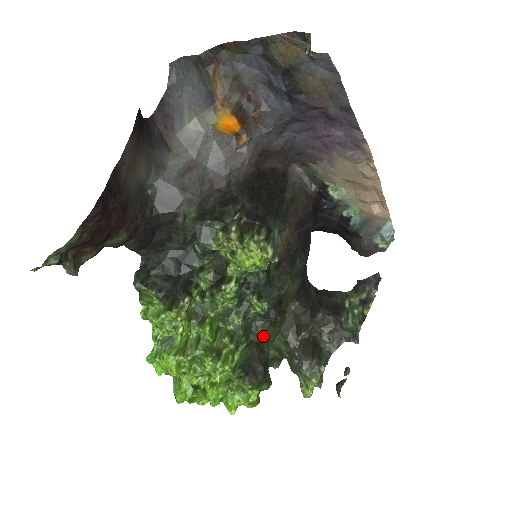
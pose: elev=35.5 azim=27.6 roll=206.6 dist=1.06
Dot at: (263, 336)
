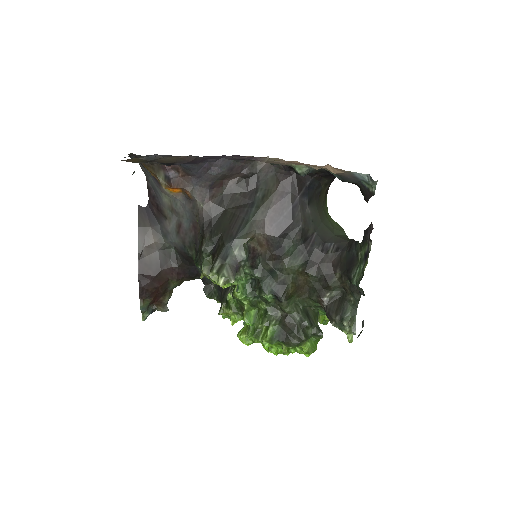
Dot at: (287, 311)
